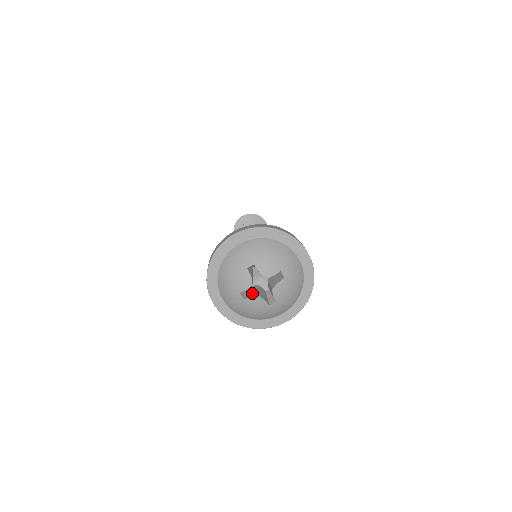
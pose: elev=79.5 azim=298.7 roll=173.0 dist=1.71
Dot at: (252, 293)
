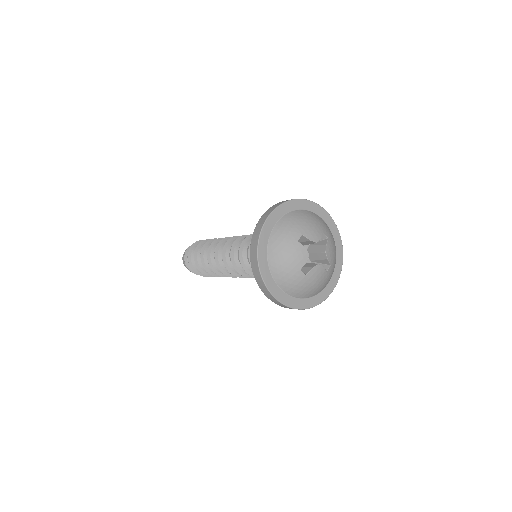
Dot at: (308, 266)
